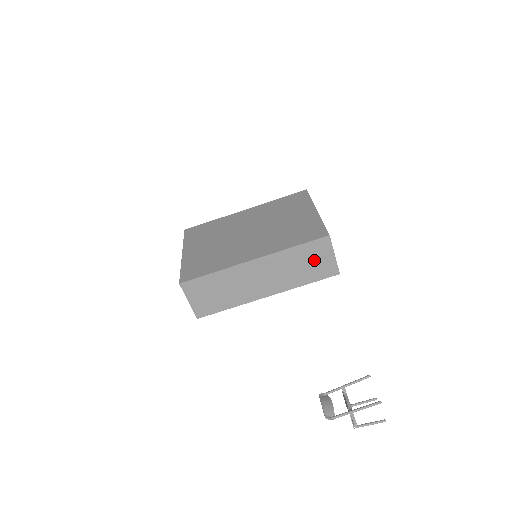
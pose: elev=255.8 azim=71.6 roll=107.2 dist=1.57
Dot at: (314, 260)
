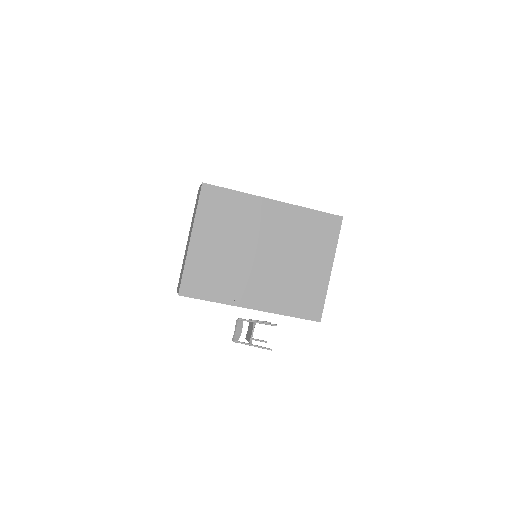
Dot at: occluded
